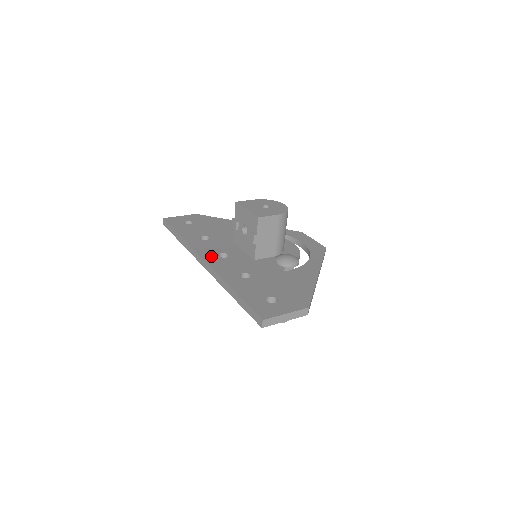
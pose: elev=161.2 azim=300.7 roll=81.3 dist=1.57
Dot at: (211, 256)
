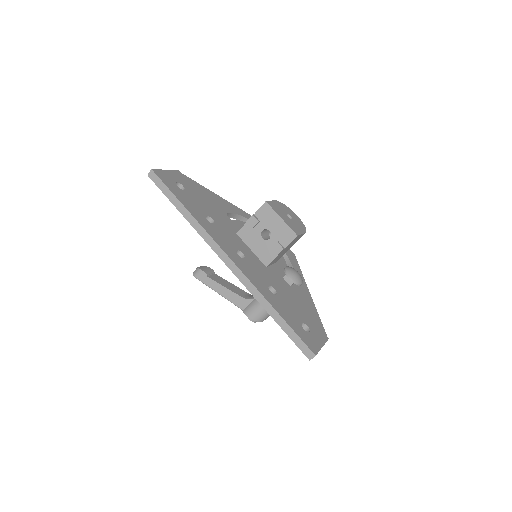
Dot at: (233, 254)
